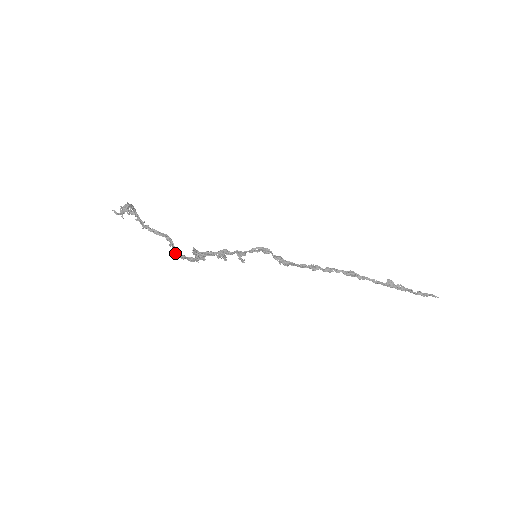
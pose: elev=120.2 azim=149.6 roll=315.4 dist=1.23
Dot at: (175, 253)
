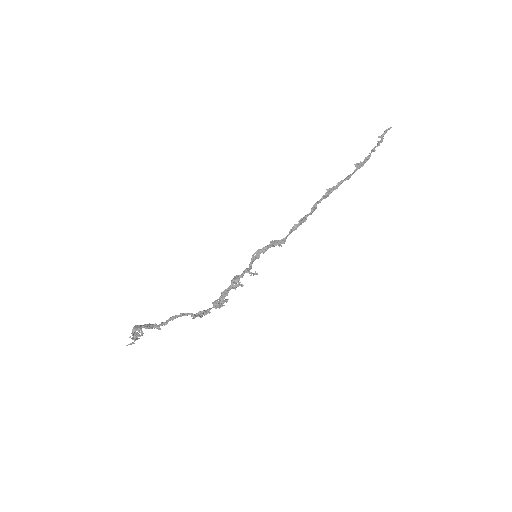
Dot at: occluded
